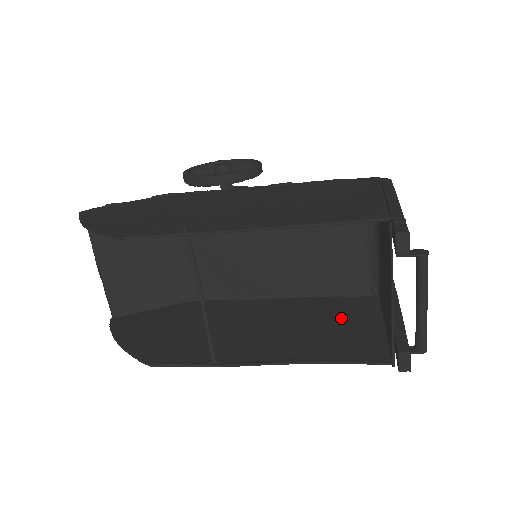
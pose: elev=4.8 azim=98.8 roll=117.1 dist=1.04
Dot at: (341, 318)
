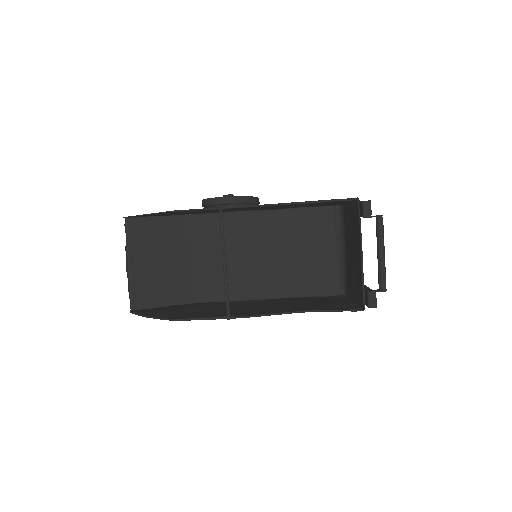
Dot at: (320, 301)
